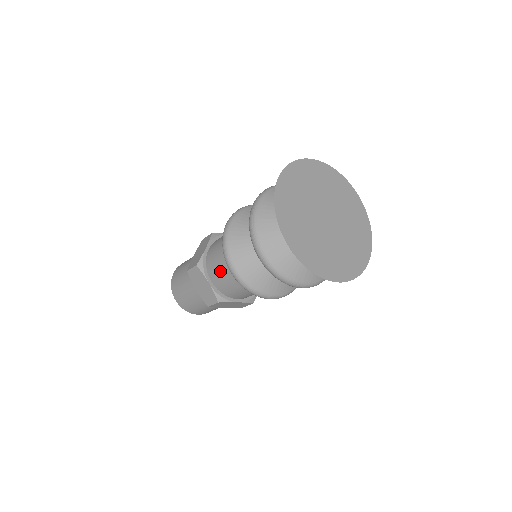
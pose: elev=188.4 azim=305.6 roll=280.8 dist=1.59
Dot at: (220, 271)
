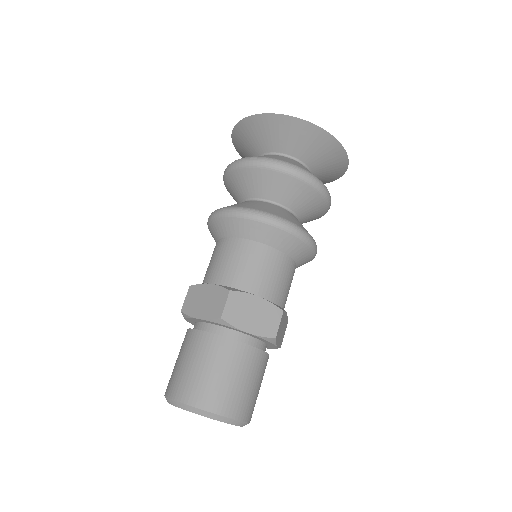
Dot at: (218, 259)
